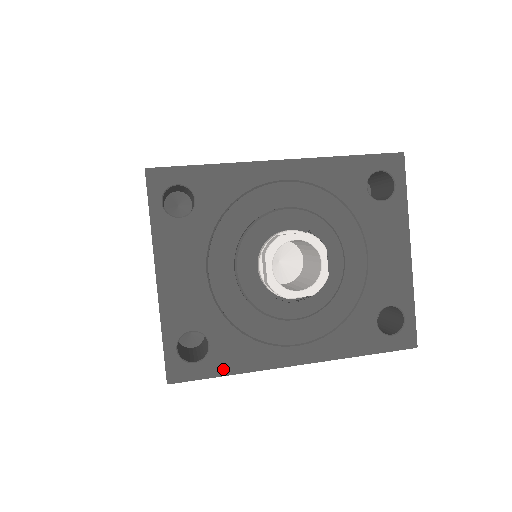
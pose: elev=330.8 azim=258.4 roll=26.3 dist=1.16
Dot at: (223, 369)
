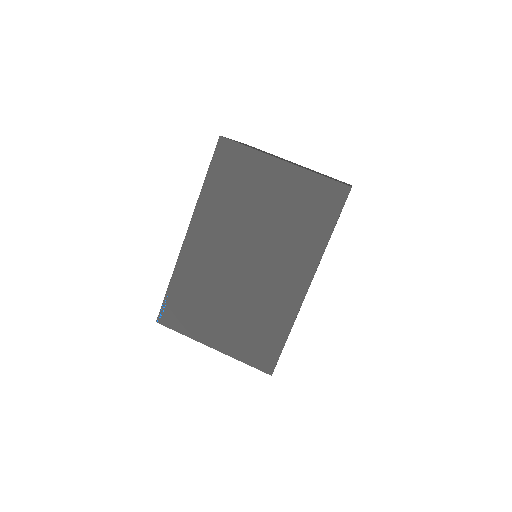
Dot at: occluded
